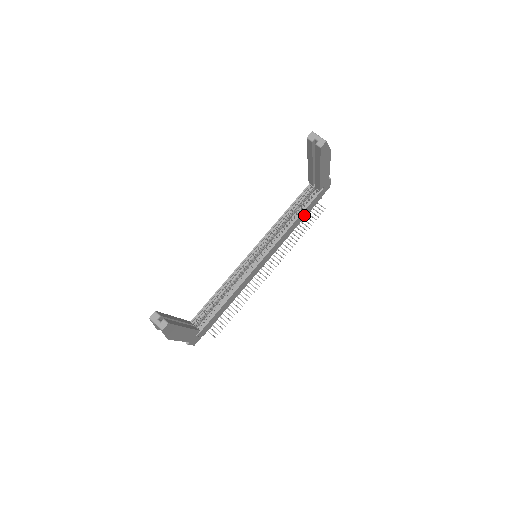
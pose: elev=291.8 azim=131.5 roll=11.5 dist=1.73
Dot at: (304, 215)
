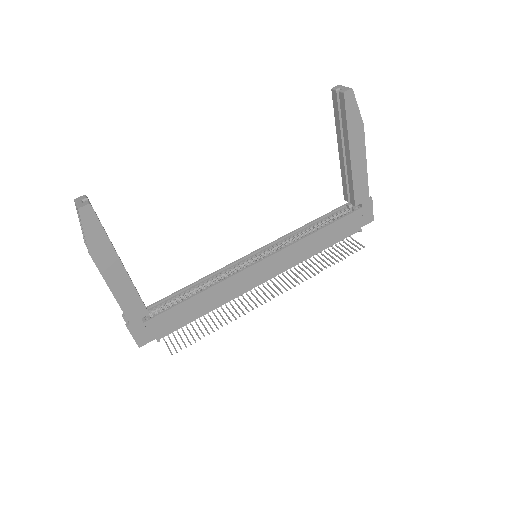
Dot at: (332, 238)
